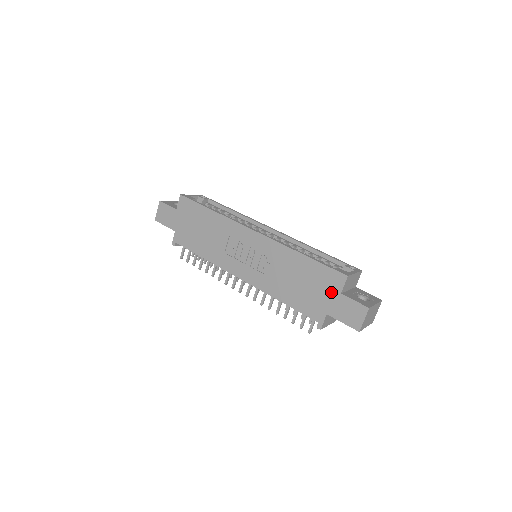
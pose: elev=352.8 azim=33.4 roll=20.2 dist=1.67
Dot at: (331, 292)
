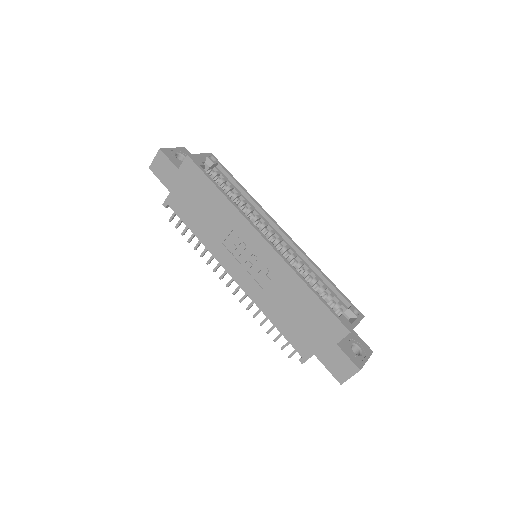
Dot at: (327, 338)
